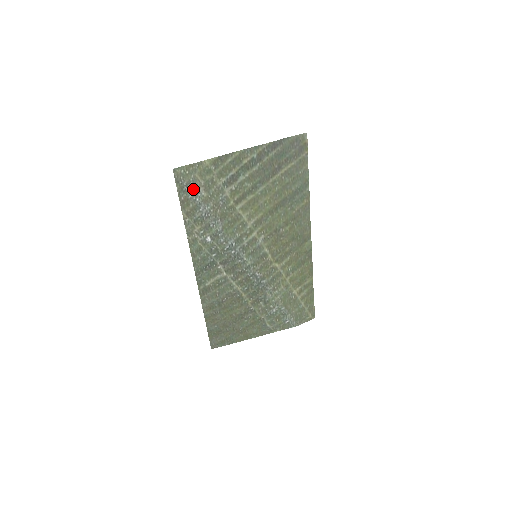
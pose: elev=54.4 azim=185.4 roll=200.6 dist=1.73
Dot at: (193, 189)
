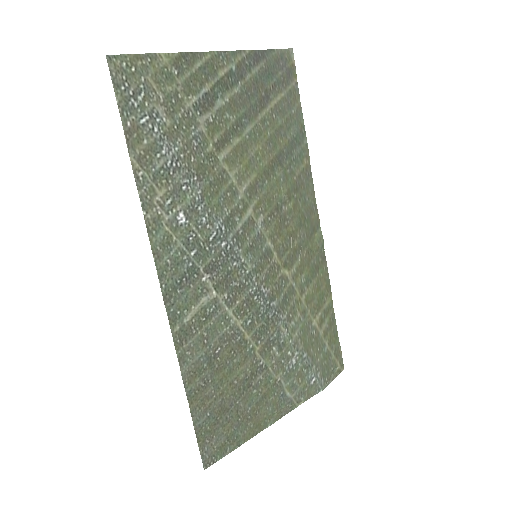
Dot at: (146, 107)
